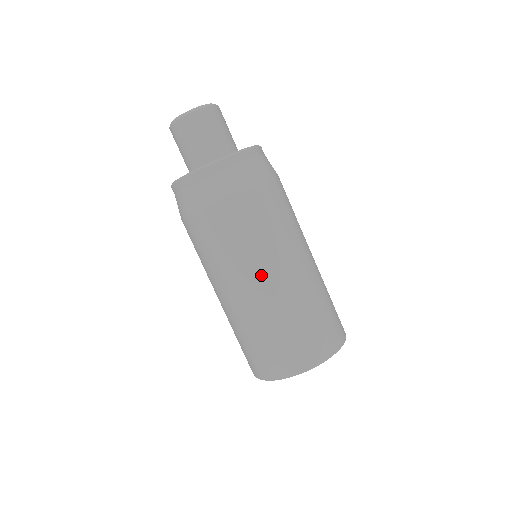
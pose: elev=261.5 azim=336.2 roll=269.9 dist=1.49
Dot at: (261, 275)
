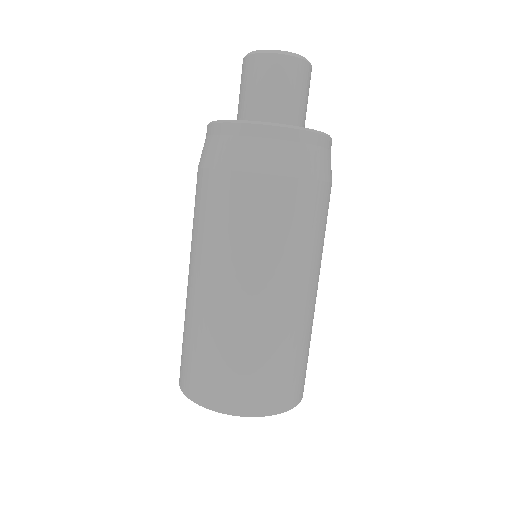
Dot at: (224, 278)
